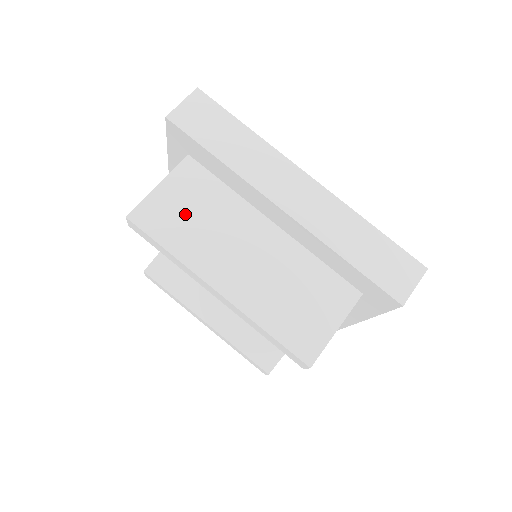
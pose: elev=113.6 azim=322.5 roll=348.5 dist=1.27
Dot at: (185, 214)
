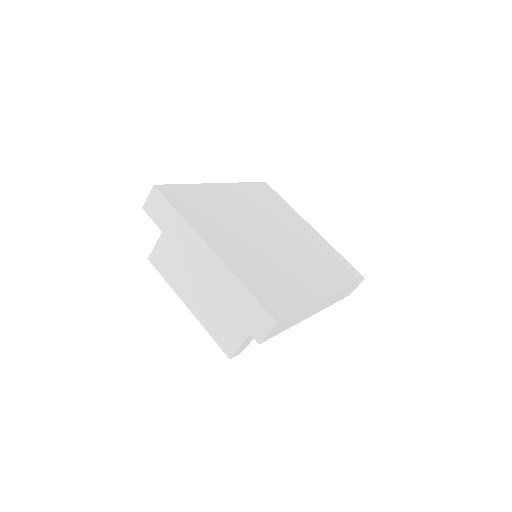
Dot at: (170, 258)
